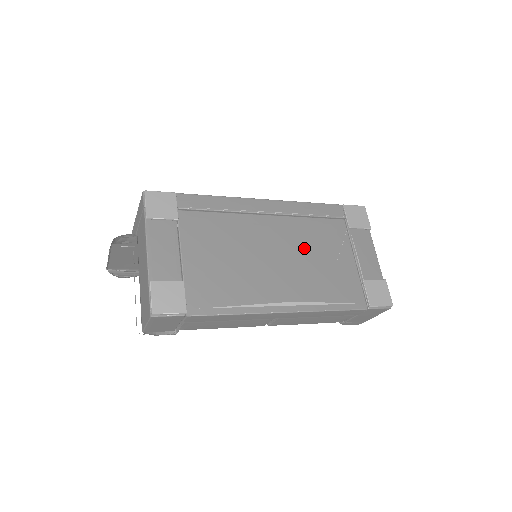
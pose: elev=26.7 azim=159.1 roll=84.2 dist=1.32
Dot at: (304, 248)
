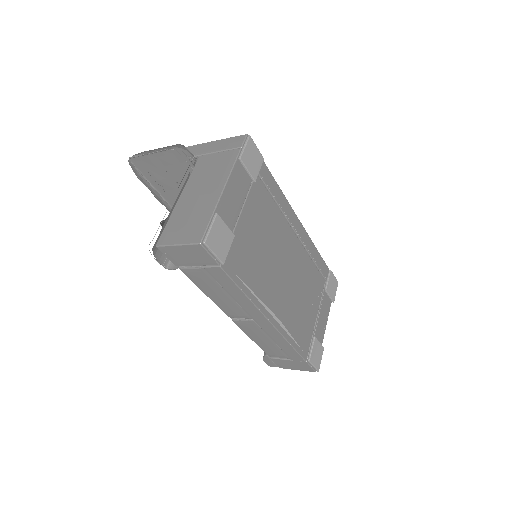
Dot at: (300, 281)
